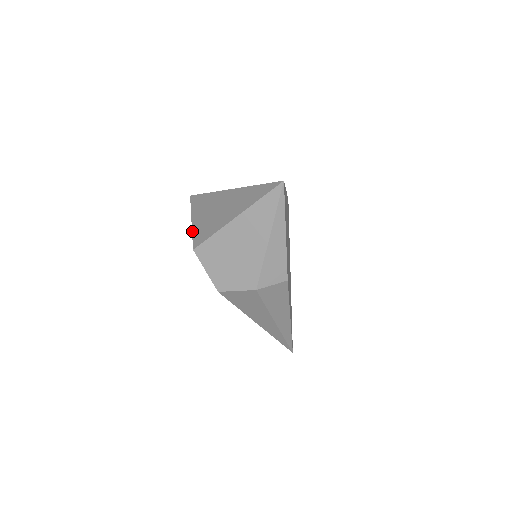
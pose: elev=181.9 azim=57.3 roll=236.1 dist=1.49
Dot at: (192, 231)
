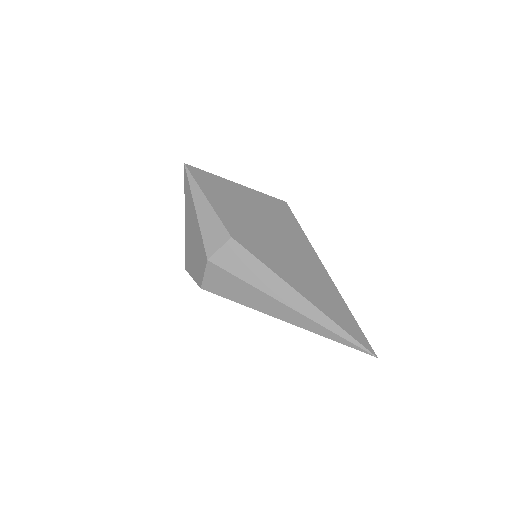
Dot at: occluded
